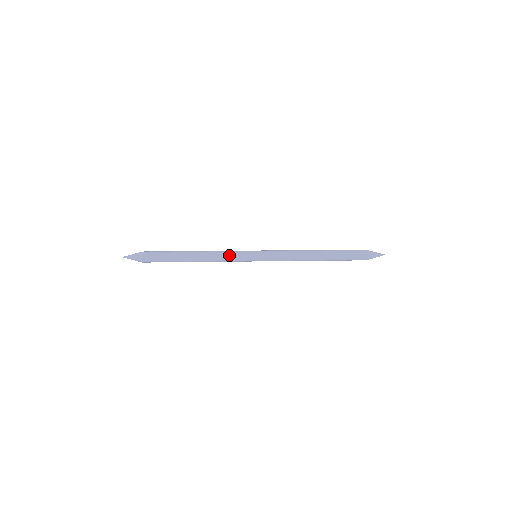
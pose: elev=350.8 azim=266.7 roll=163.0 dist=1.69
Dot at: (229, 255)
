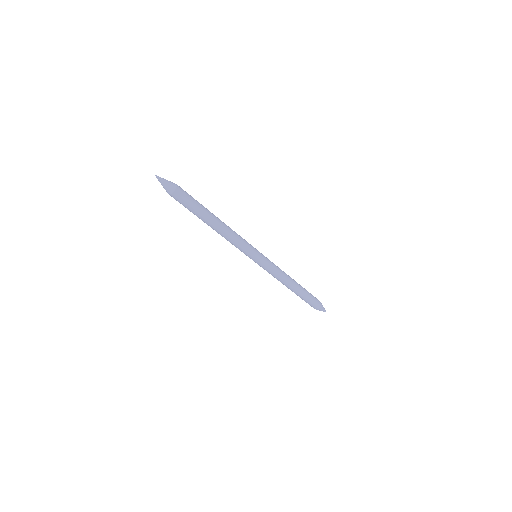
Dot at: occluded
